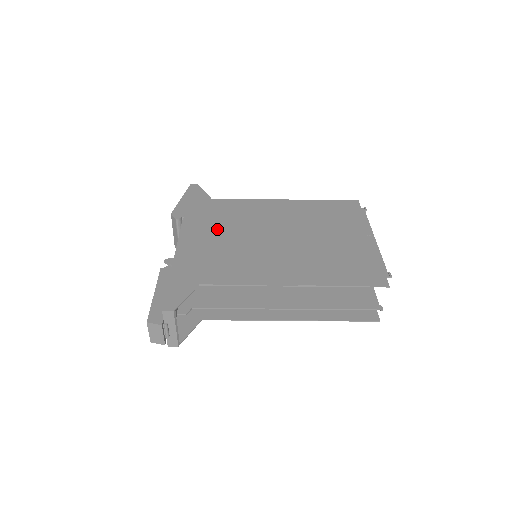
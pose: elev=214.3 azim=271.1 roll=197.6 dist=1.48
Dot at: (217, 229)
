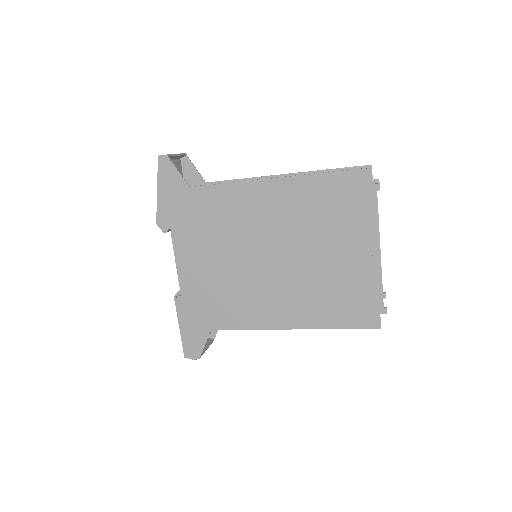
Dot at: (208, 249)
